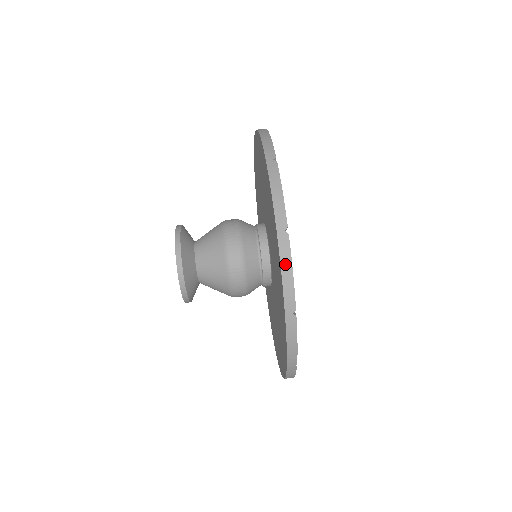
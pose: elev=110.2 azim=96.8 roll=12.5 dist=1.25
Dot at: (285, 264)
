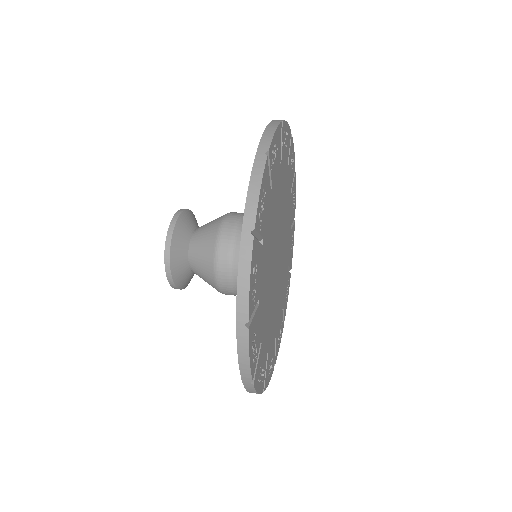
Dot at: (243, 269)
